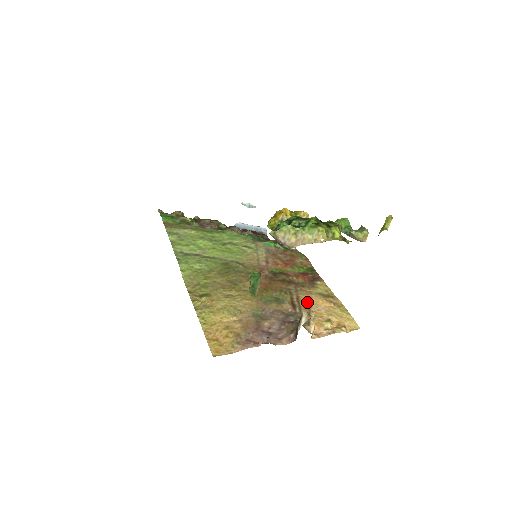
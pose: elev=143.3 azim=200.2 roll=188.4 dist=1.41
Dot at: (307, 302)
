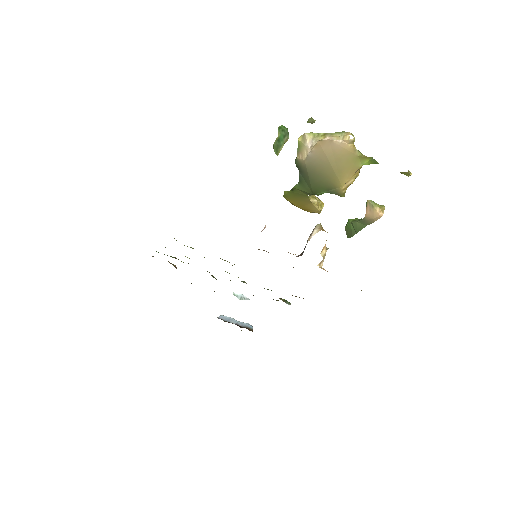
Dot at: occluded
